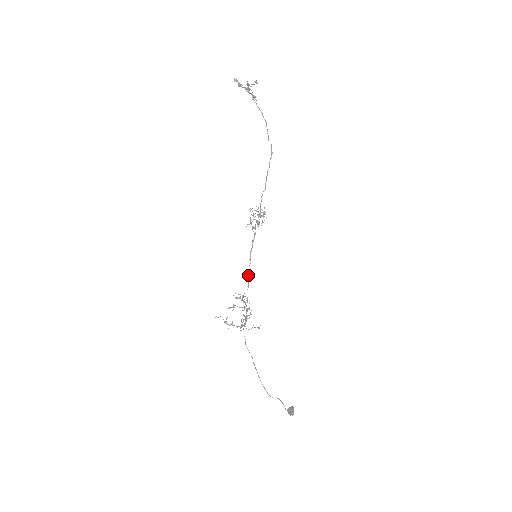
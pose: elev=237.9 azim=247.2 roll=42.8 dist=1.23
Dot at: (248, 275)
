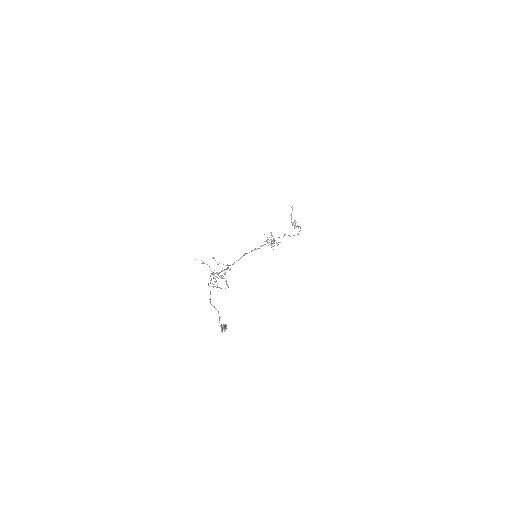
Dot at: (245, 253)
